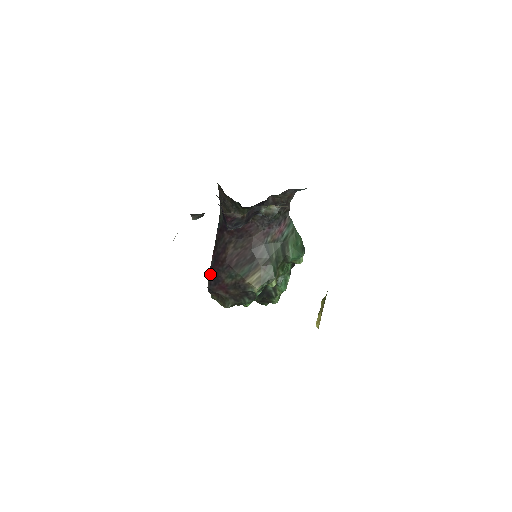
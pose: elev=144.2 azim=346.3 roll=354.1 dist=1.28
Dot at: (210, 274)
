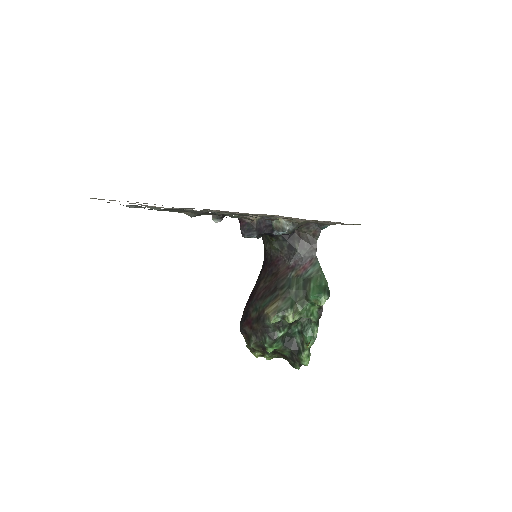
Dot at: (244, 311)
